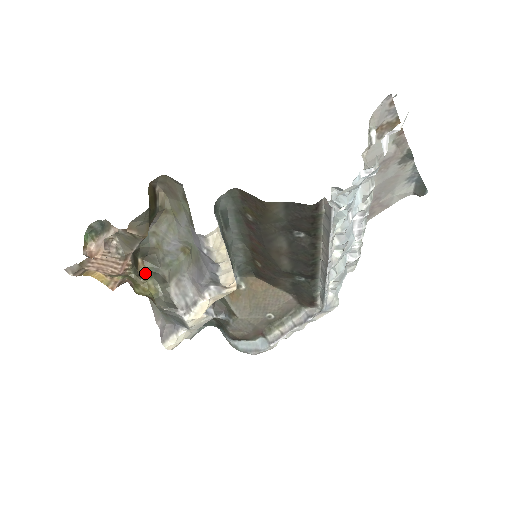
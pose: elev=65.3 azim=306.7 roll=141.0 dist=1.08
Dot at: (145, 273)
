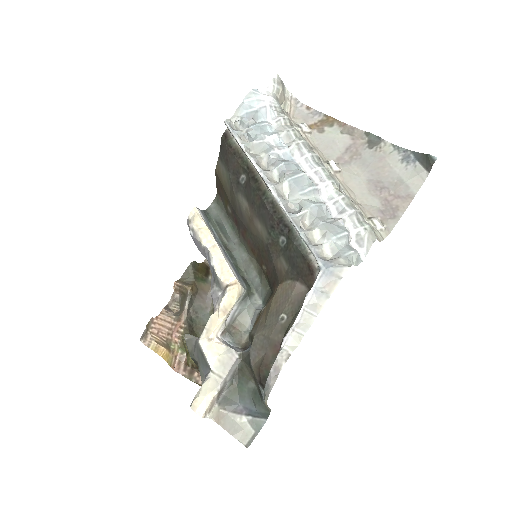
Dot at: occluded
